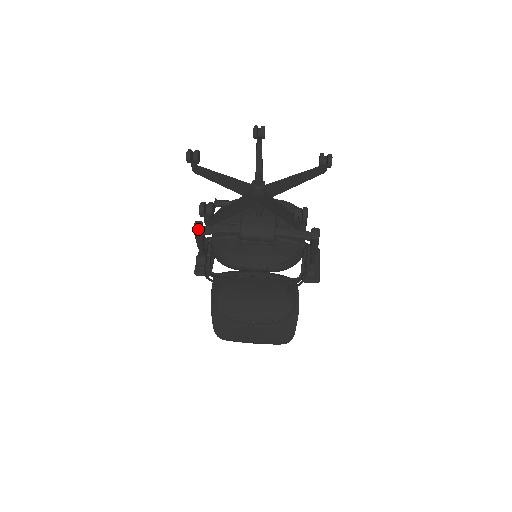
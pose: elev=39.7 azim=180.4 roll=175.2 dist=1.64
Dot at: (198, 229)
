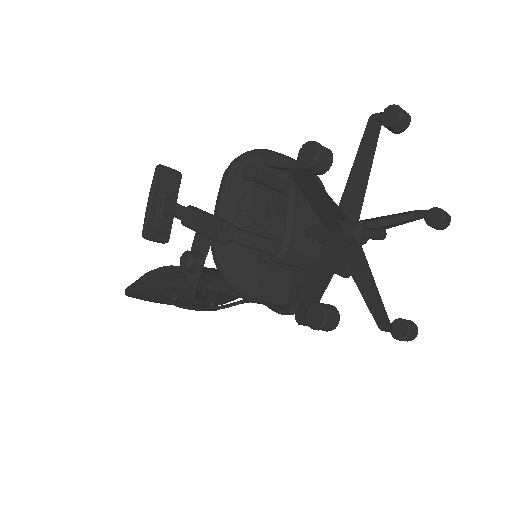
Dot at: (226, 240)
